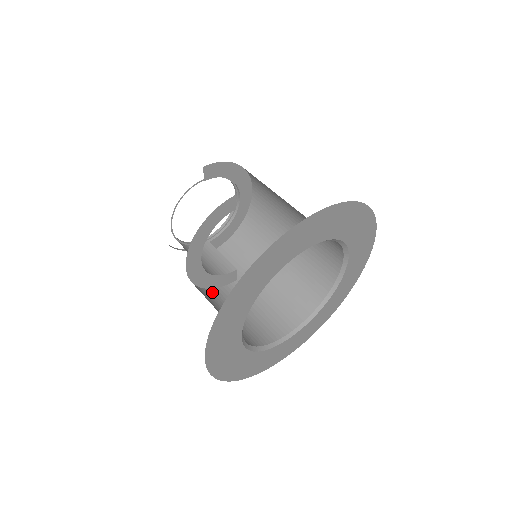
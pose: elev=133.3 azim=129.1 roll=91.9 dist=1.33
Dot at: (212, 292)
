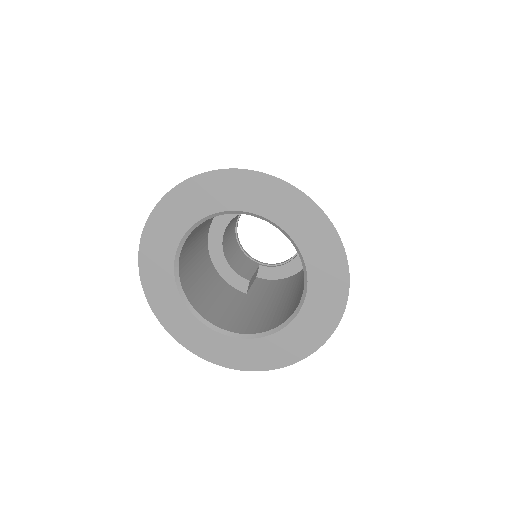
Dot at: (218, 276)
